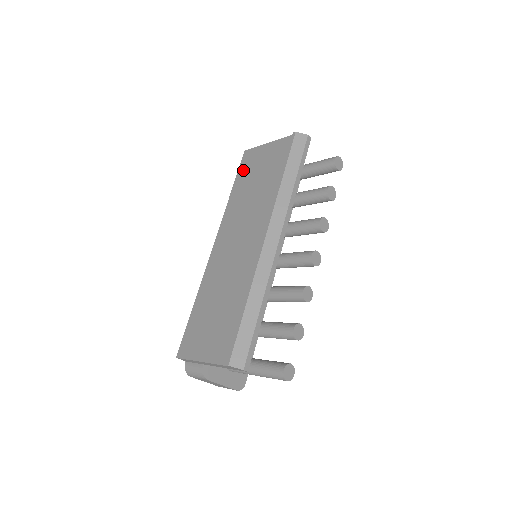
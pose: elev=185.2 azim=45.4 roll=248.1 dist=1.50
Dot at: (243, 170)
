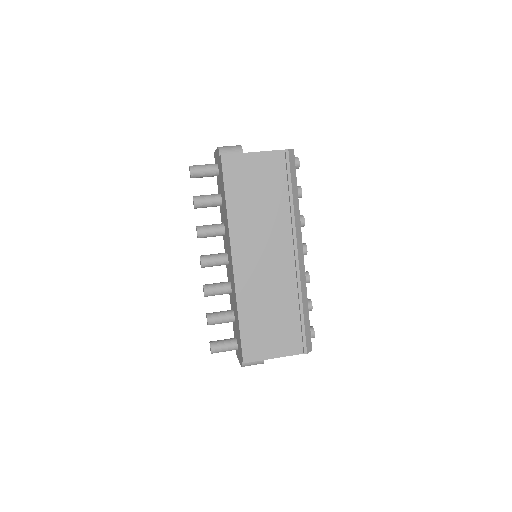
Dot at: (232, 180)
